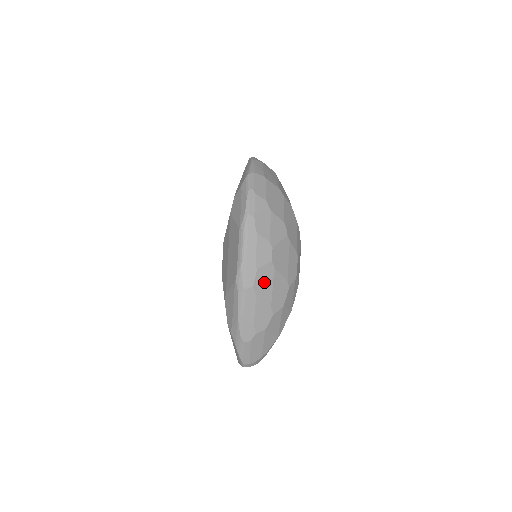
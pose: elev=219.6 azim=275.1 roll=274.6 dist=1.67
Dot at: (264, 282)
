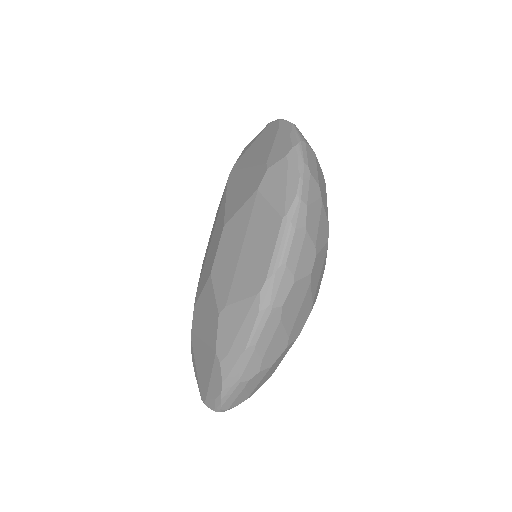
Dot at: (294, 301)
